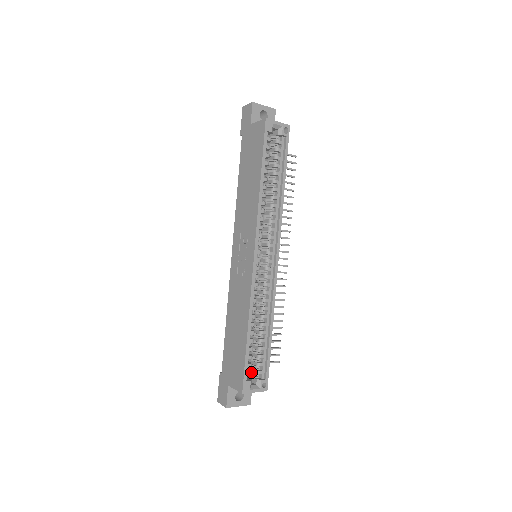
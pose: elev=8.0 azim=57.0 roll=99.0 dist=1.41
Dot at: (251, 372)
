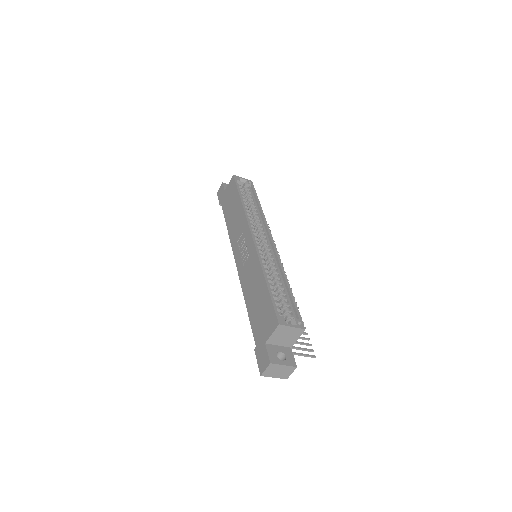
Dot at: occluded
